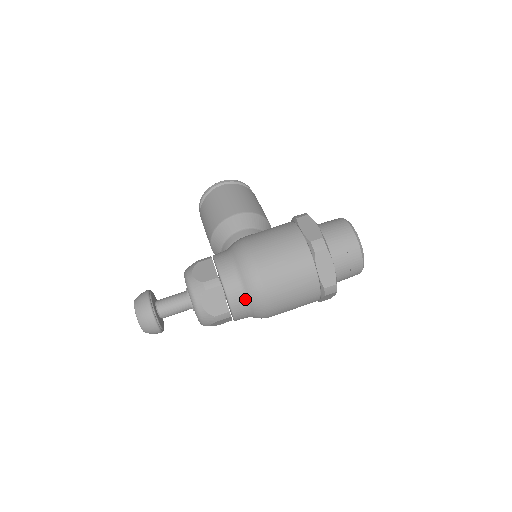
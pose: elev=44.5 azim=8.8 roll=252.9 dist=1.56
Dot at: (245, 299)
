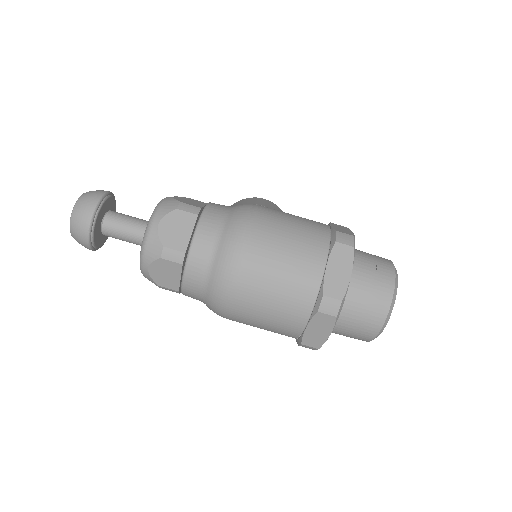
Dot at: (215, 247)
